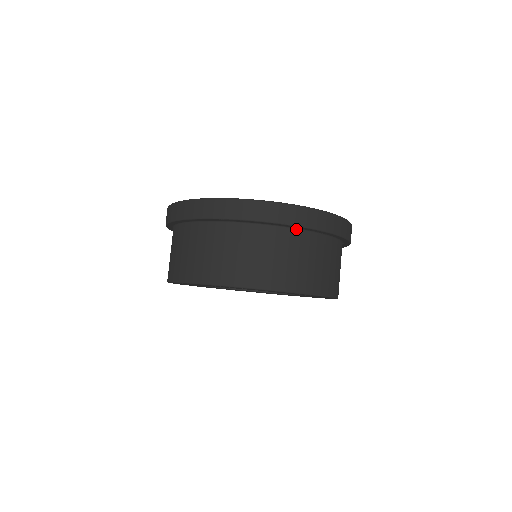
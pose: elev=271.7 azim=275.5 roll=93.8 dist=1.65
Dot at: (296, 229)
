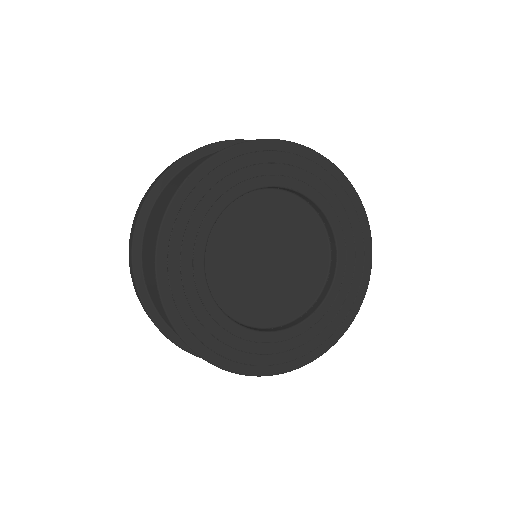
Dot at: occluded
